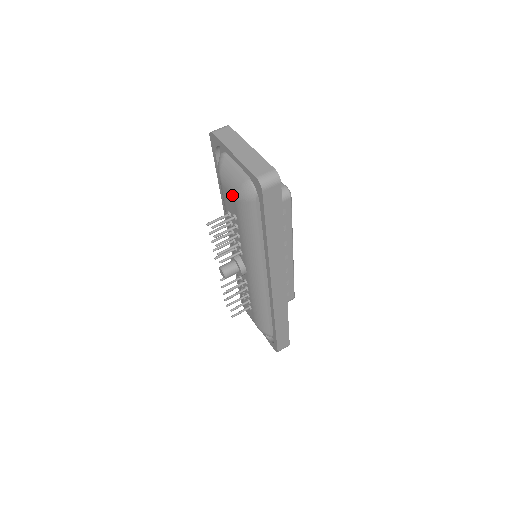
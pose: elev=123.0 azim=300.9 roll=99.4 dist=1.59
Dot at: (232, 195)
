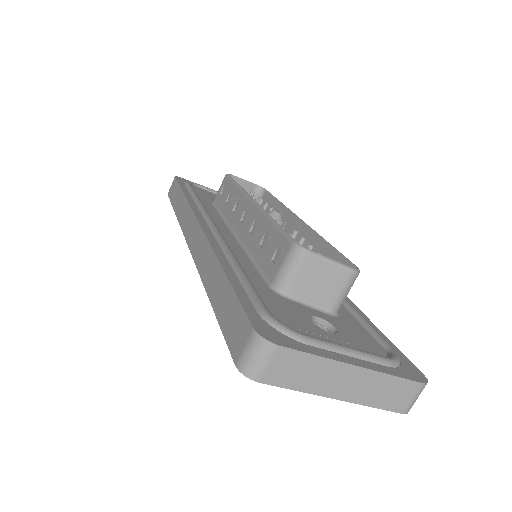
Dot at: occluded
